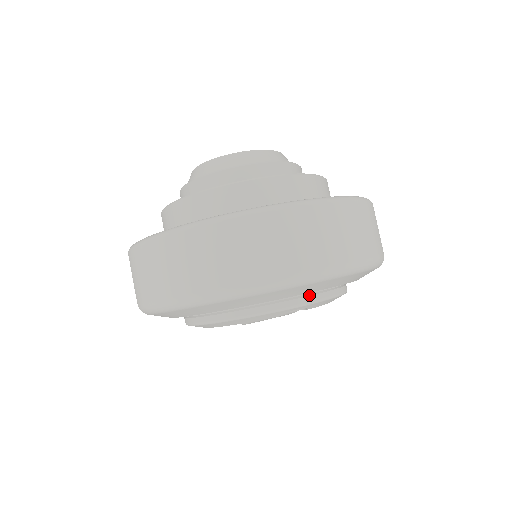
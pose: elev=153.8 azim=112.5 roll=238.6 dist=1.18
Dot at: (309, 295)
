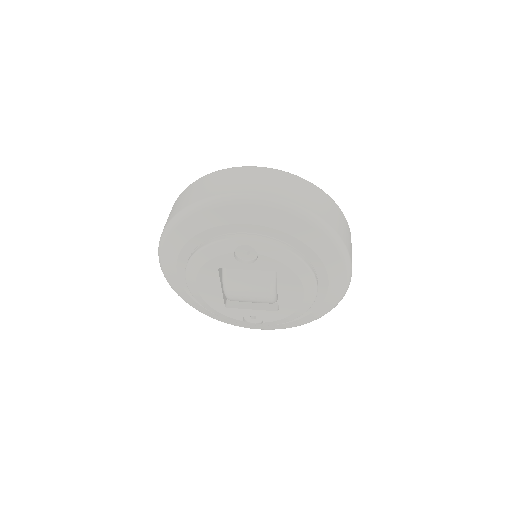
Dot at: (255, 235)
